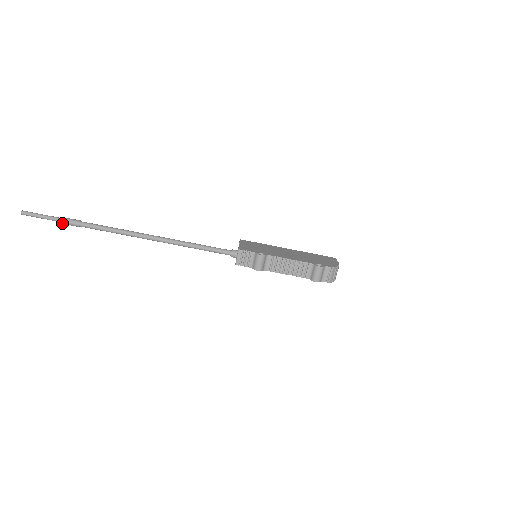
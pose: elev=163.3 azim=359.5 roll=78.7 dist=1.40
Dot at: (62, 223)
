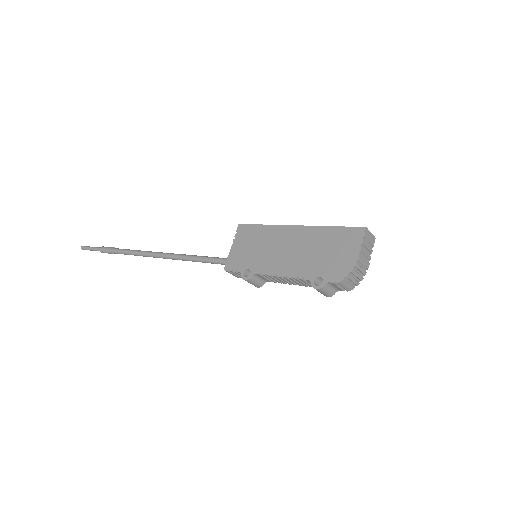
Dot at: occluded
